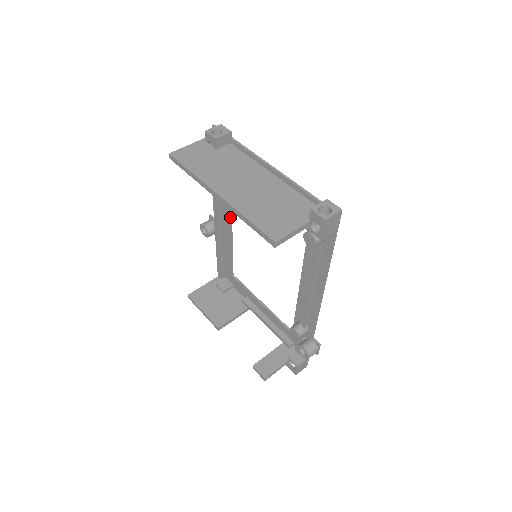
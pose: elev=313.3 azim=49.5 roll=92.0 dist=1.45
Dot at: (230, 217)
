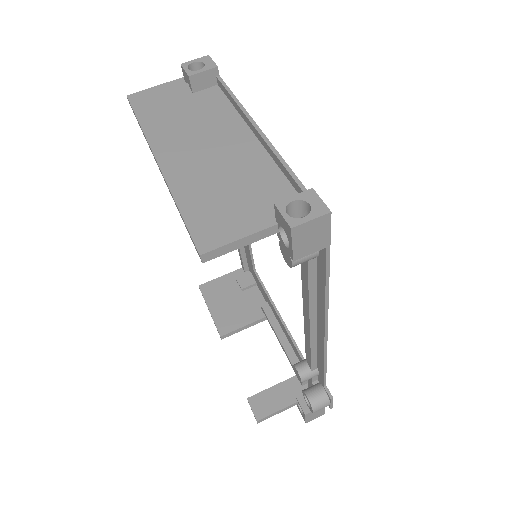
Dot at: occluded
